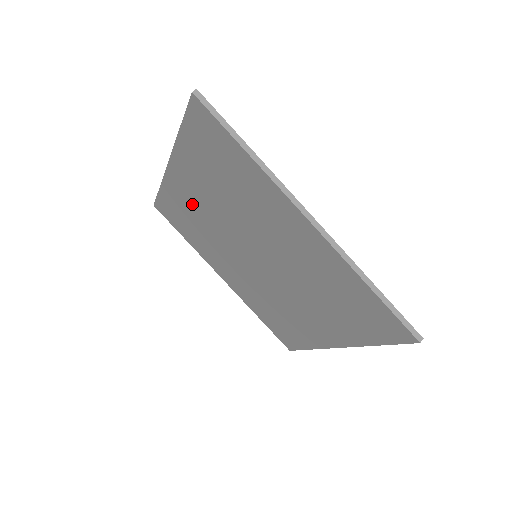
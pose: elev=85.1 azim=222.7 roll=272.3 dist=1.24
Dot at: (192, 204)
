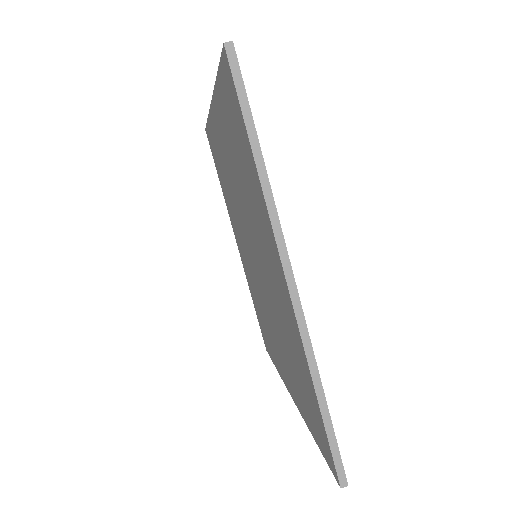
Dot at: (223, 159)
